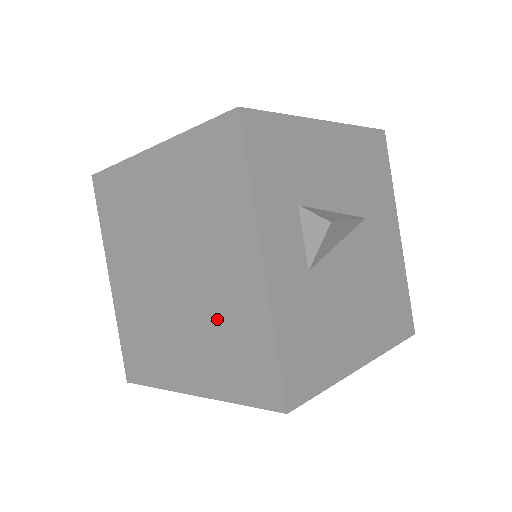
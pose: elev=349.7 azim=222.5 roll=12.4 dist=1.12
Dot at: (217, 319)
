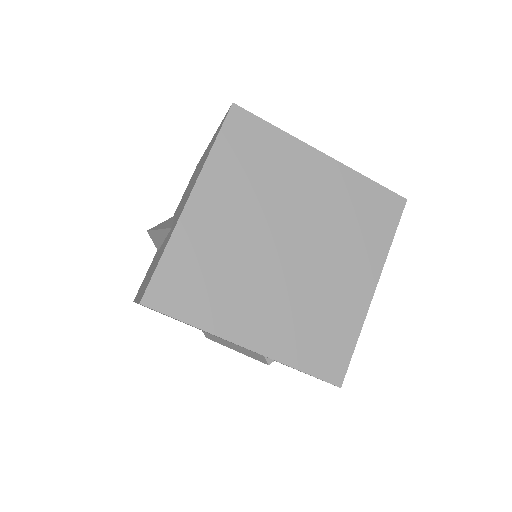
Dot at: (316, 303)
